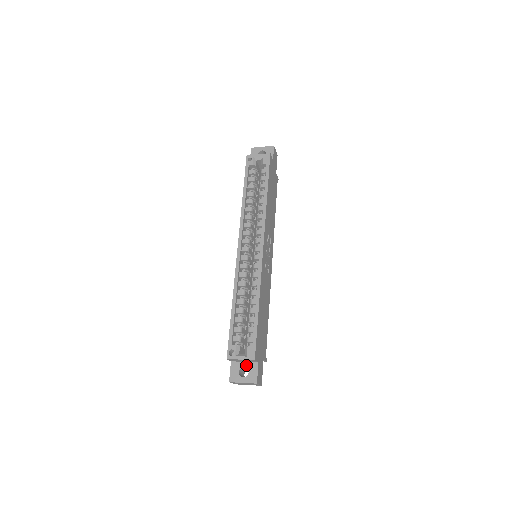
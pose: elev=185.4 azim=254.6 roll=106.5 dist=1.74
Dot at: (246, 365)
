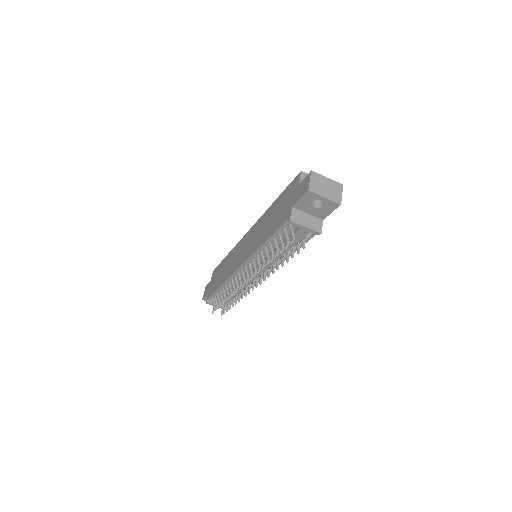
Dot at: occluded
